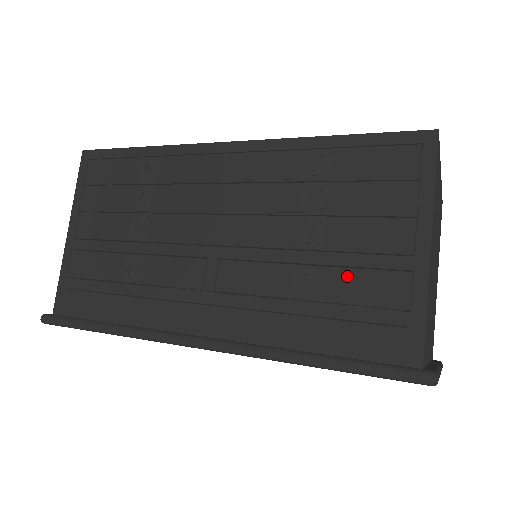
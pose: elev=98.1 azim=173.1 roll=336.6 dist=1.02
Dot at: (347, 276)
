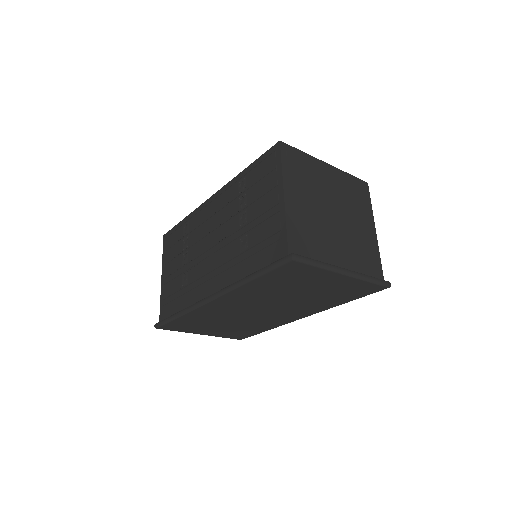
Dot at: (258, 229)
